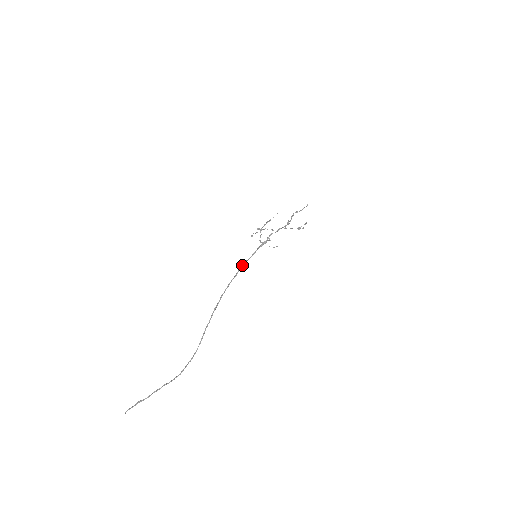
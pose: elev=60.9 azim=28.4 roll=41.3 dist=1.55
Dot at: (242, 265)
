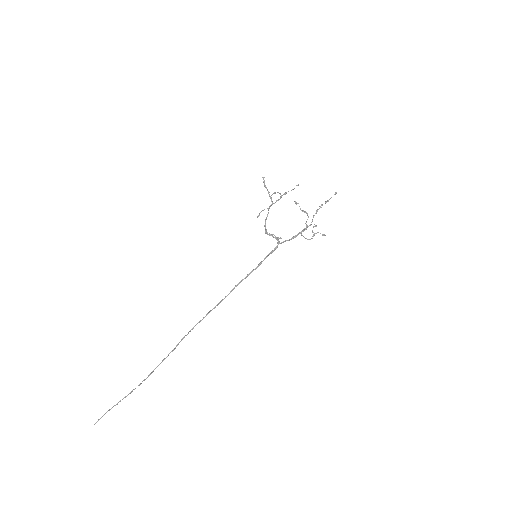
Dot at: occluded
